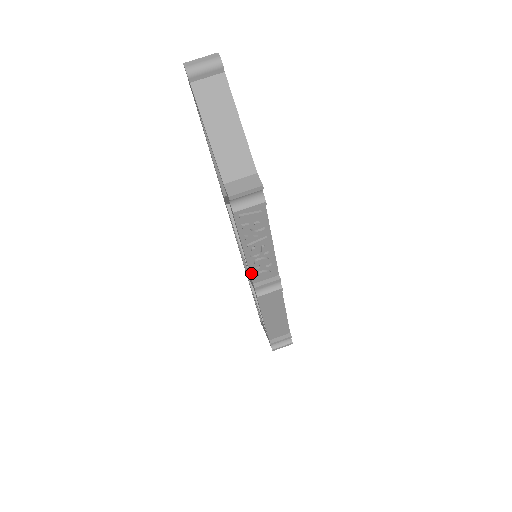
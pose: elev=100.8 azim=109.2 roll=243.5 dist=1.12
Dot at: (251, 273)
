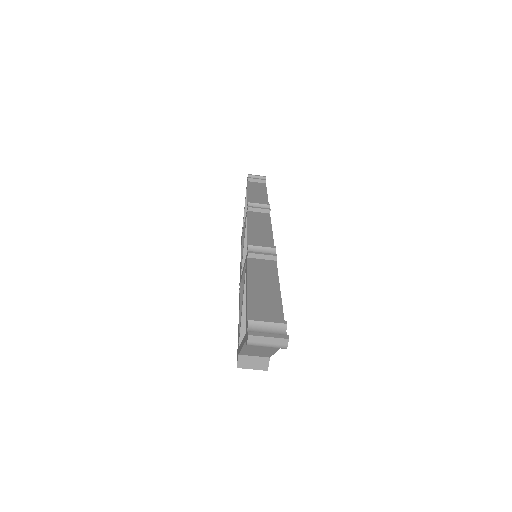
Dot at: occluded
